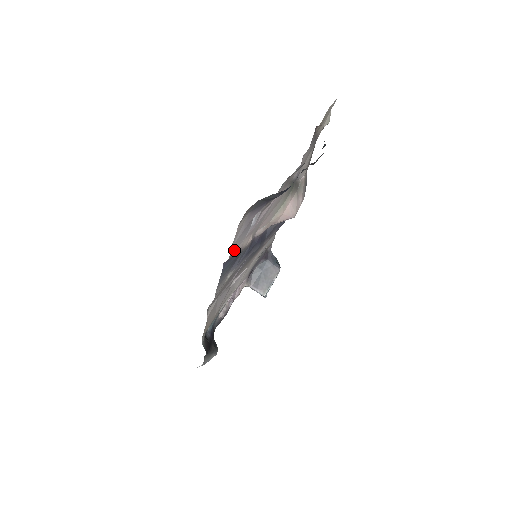
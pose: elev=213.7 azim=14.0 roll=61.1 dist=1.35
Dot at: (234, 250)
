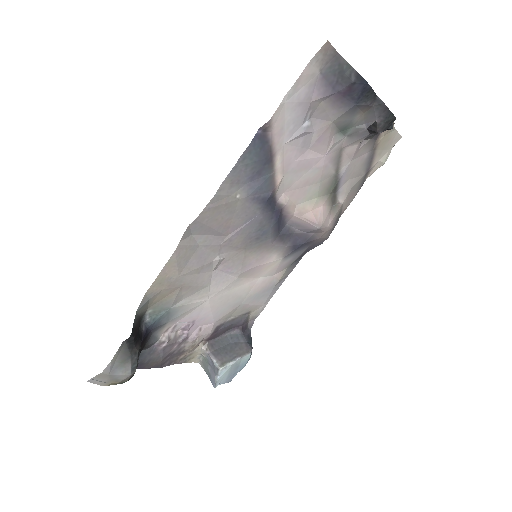
Dot at: (276, 128)
